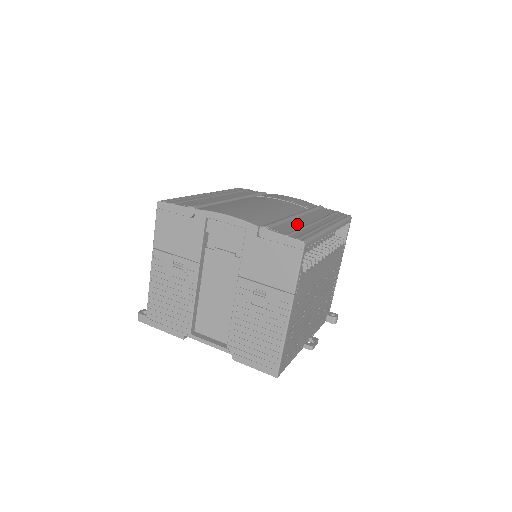
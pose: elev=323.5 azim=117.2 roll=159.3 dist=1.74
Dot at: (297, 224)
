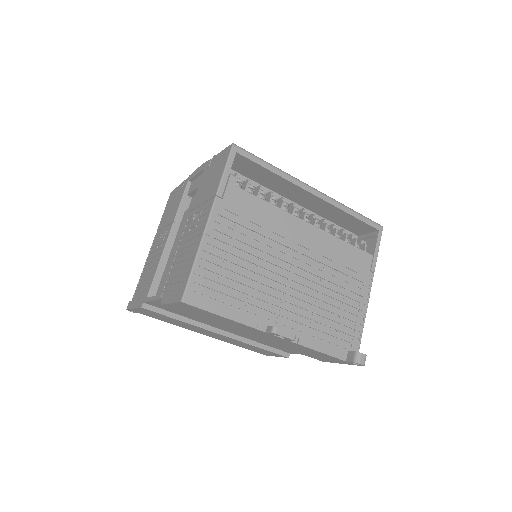
Dot at: occluded
